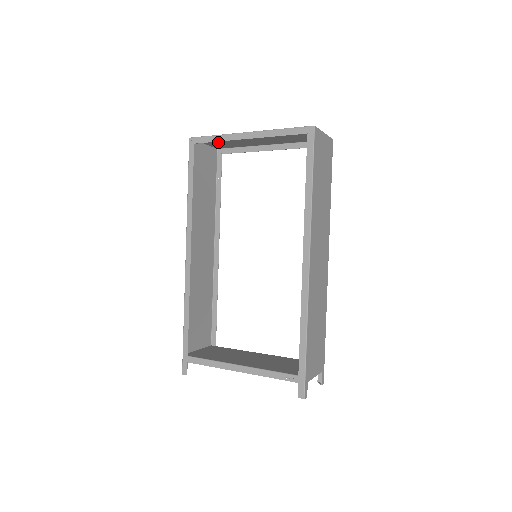
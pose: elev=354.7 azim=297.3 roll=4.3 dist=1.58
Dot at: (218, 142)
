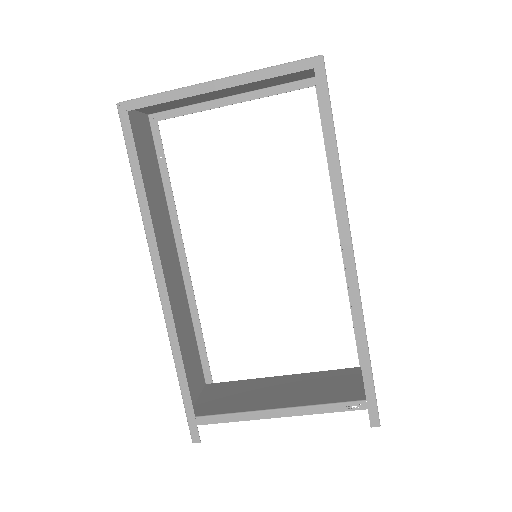
Dot at: occluded
